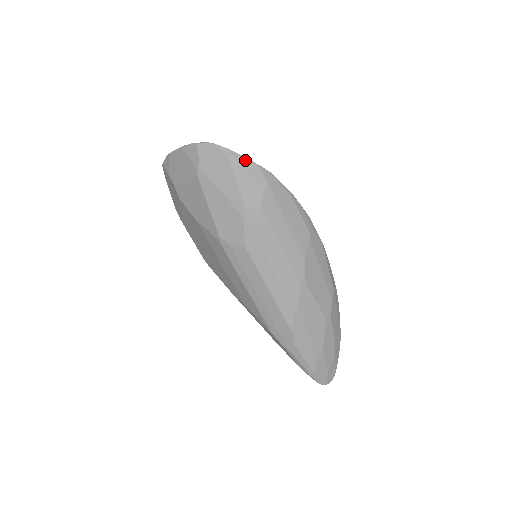
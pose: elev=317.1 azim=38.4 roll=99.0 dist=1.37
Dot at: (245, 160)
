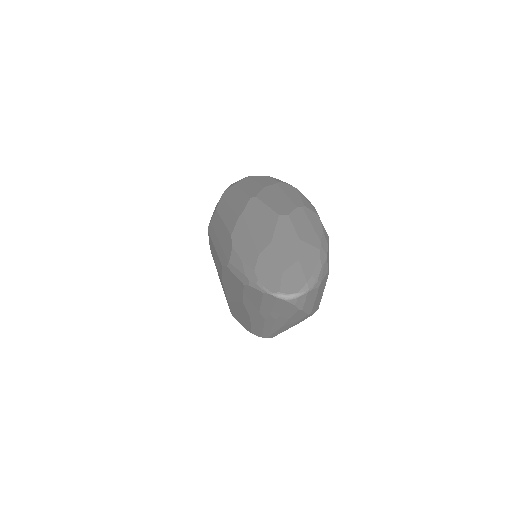
Dot at: occluded
